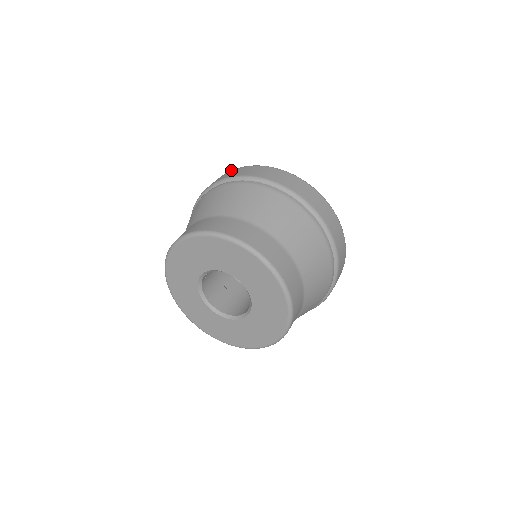
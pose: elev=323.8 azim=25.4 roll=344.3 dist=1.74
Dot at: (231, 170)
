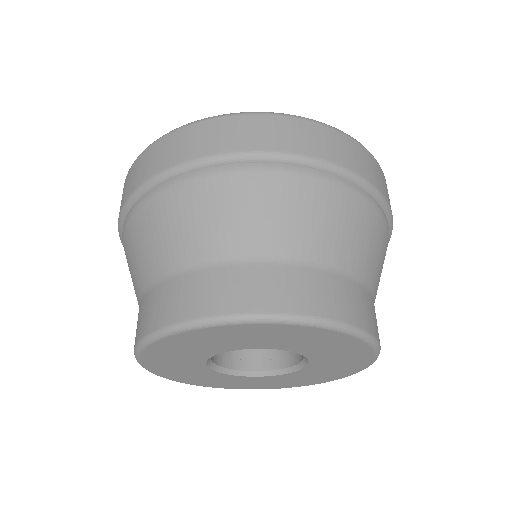
Dot at: (125, 179)
